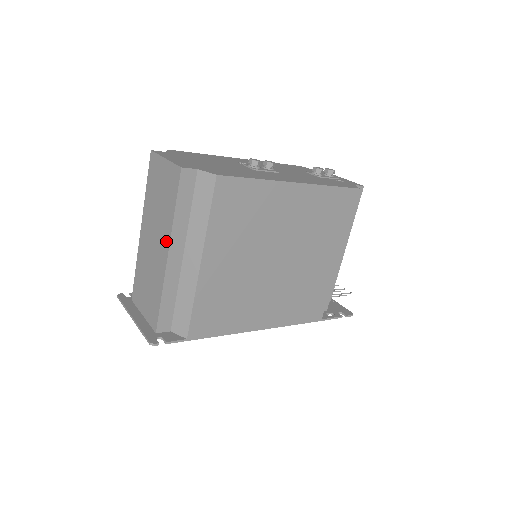
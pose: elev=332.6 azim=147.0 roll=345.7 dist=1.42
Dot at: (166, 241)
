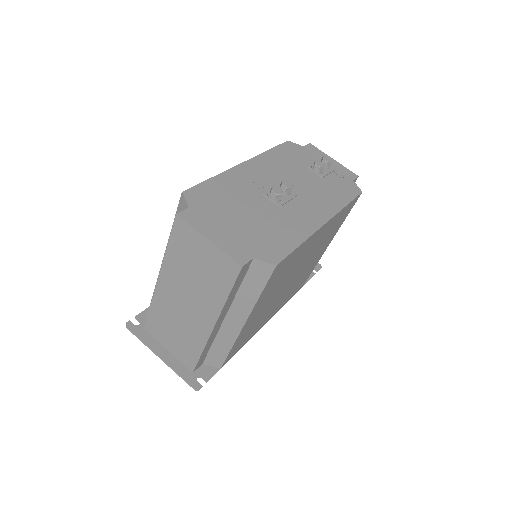
Dot at: (211, 314)
